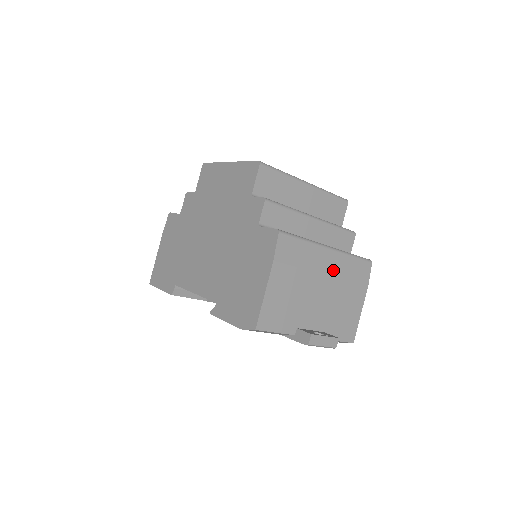
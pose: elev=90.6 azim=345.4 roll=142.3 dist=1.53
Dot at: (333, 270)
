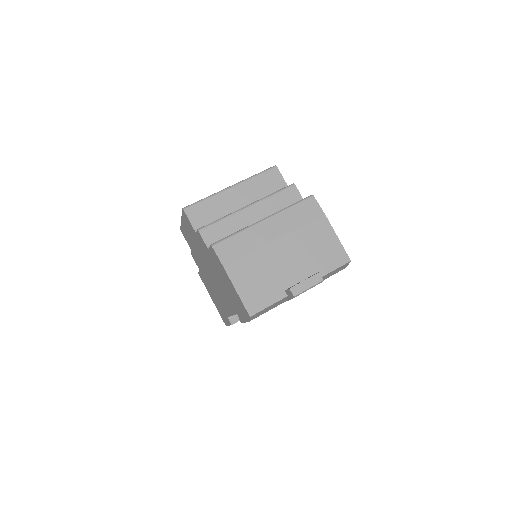
Dot at: (280, 231)
